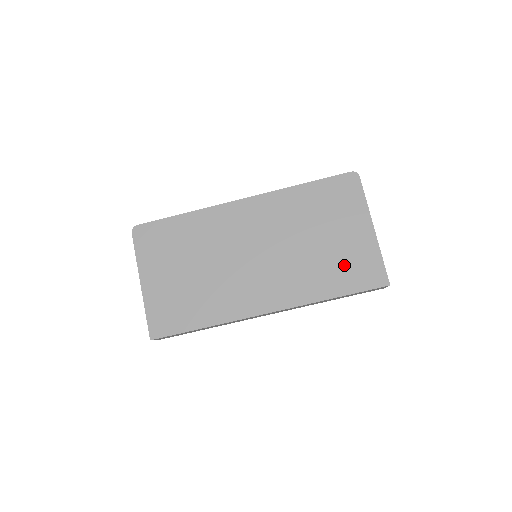
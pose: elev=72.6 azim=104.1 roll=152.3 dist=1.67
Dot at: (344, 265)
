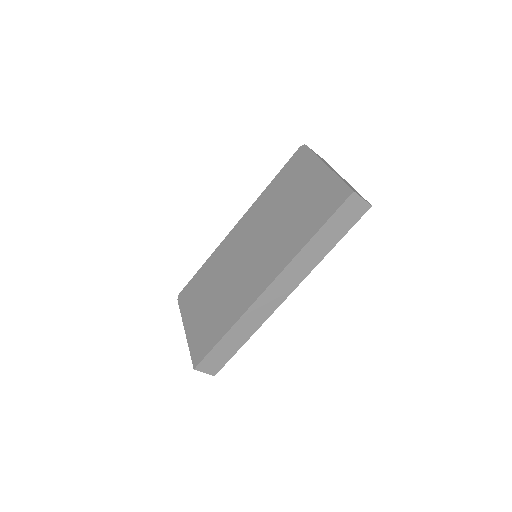
Dot at: (313, 208)
